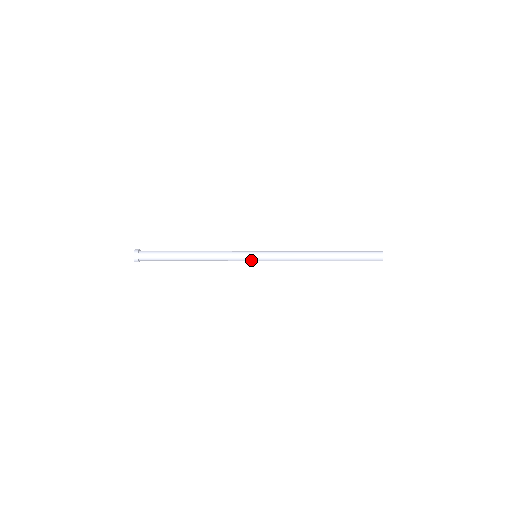
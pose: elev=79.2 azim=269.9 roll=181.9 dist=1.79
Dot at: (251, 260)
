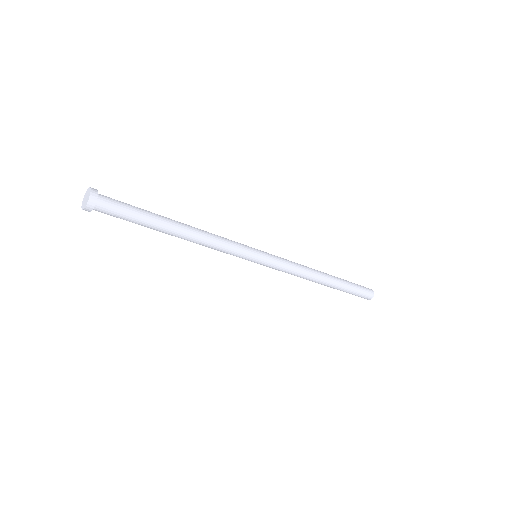
Dot at: occluded
